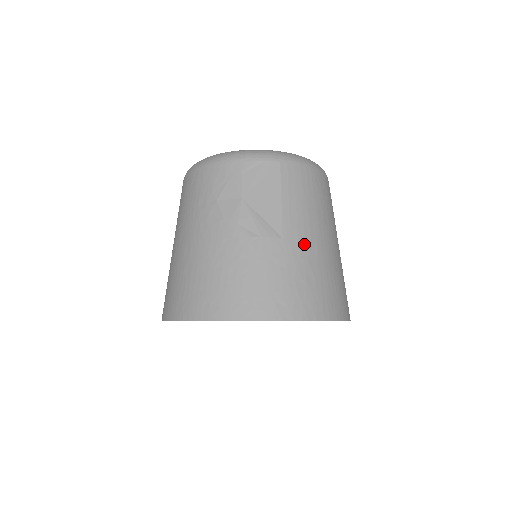
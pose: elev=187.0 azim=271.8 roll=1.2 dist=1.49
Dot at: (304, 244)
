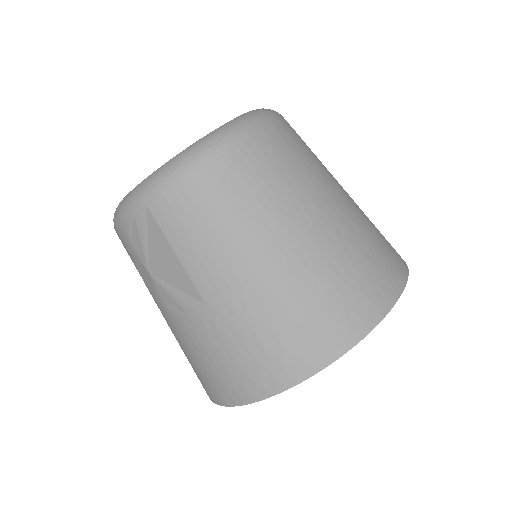
Dot at: (234, 296)
